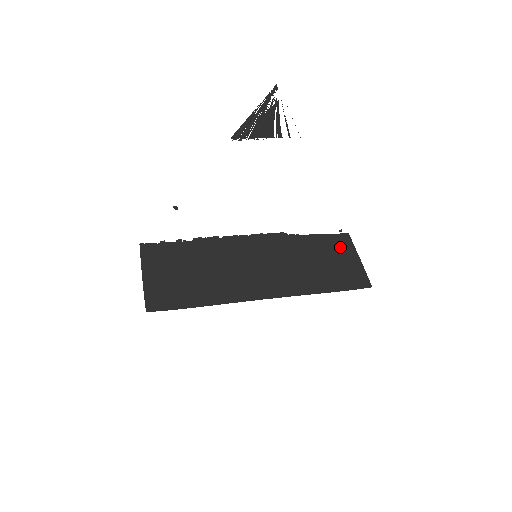
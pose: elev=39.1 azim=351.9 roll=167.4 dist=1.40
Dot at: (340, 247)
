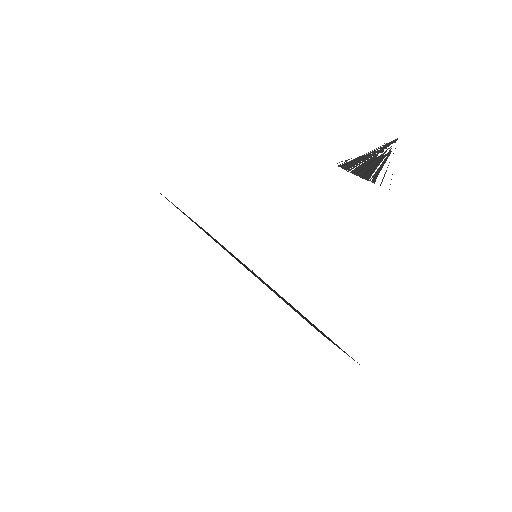
Dot at: occluded
